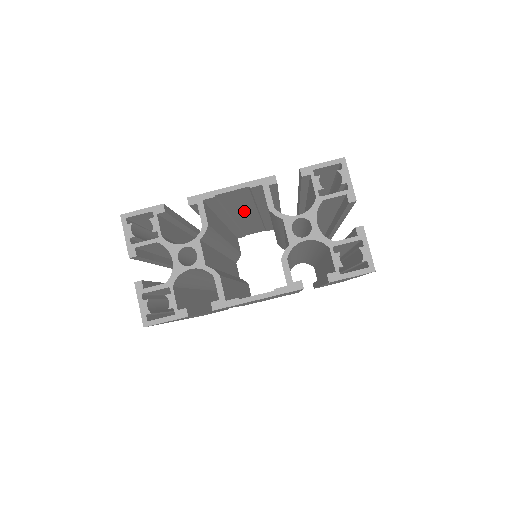
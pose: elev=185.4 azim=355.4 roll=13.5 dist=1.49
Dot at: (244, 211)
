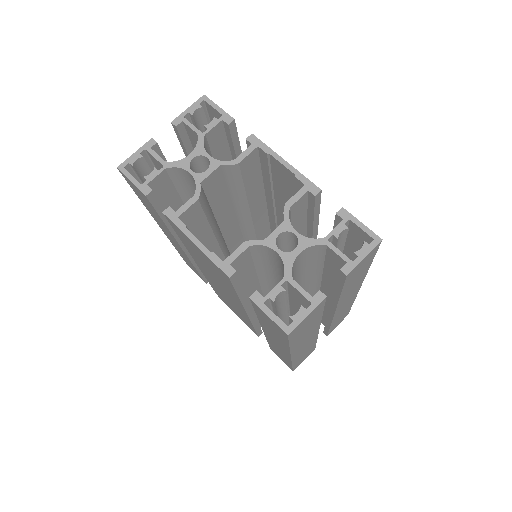
Dot at: occluded
